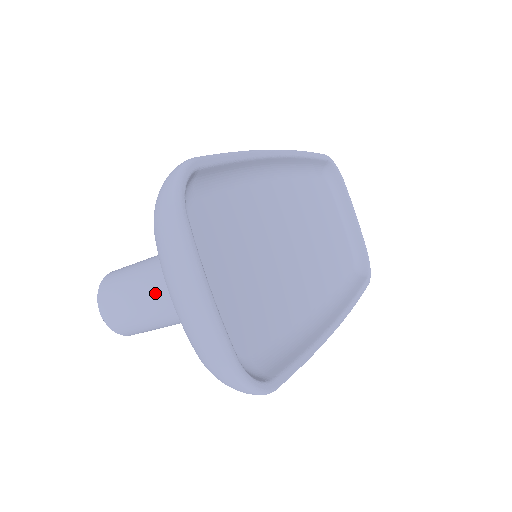
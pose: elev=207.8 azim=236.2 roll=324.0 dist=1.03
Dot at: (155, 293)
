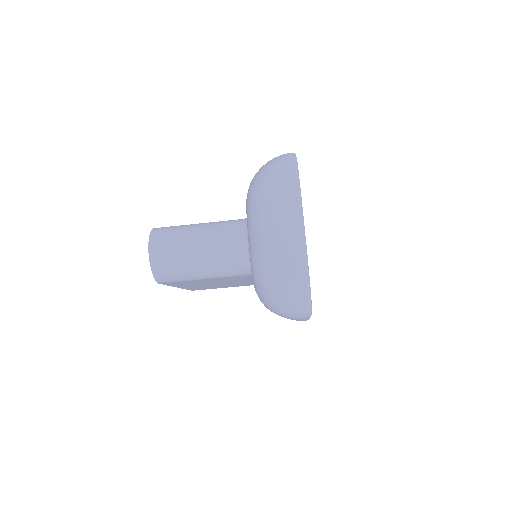
Dot at: (212, 243)
